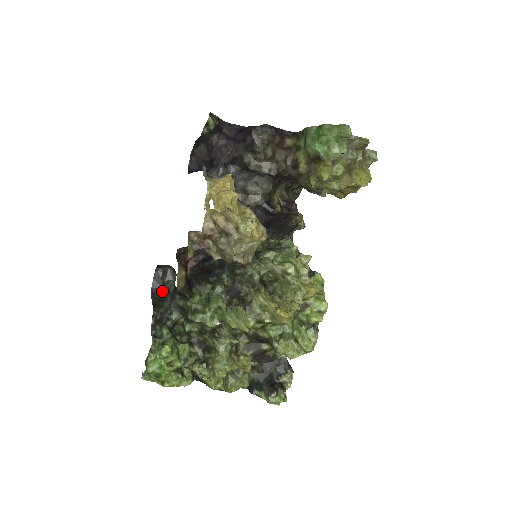
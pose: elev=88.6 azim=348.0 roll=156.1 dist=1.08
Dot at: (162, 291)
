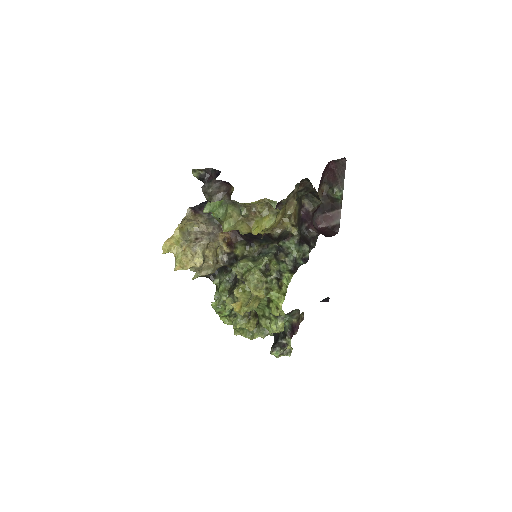
Dot at: occluded
